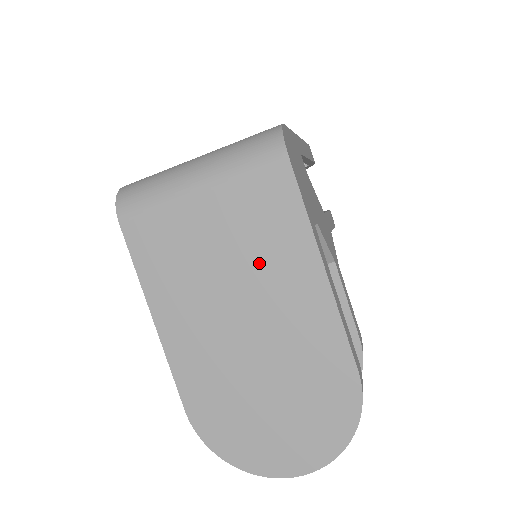
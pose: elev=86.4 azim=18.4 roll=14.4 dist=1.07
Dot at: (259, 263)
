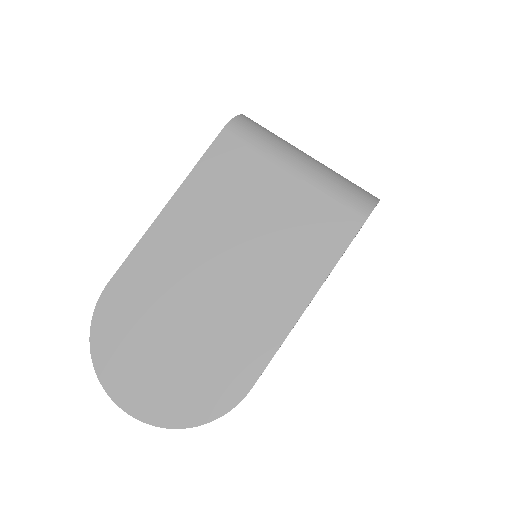
Dot at: (275, 253)
